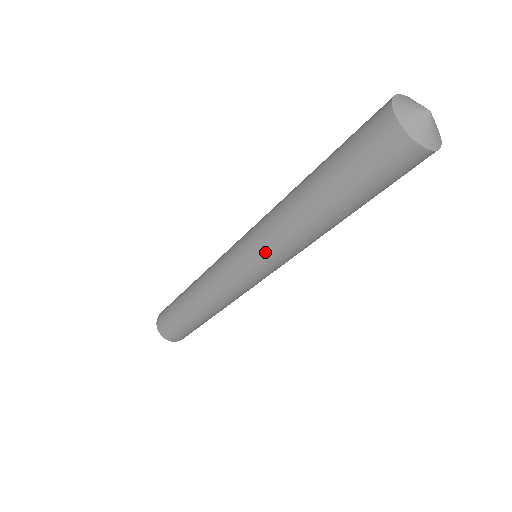
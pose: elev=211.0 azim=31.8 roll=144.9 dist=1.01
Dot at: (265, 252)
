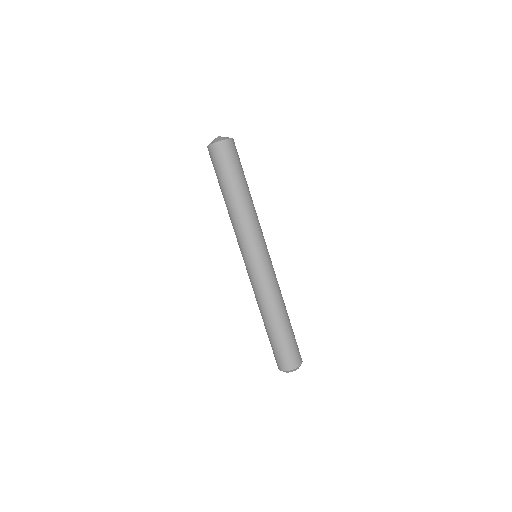
Dot at: (238, 240)
